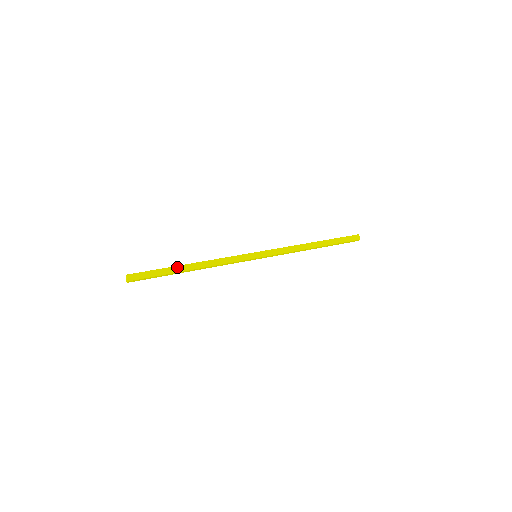
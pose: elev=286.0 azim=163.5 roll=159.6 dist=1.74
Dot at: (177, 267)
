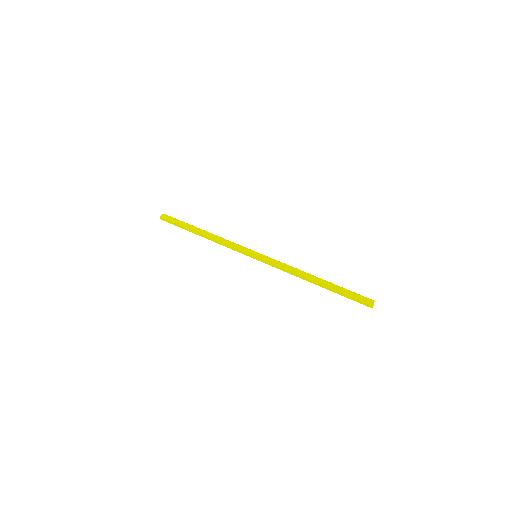
Dot at: (194, 227)
